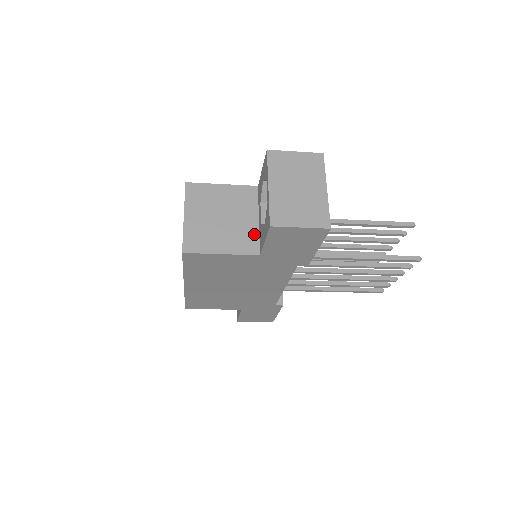
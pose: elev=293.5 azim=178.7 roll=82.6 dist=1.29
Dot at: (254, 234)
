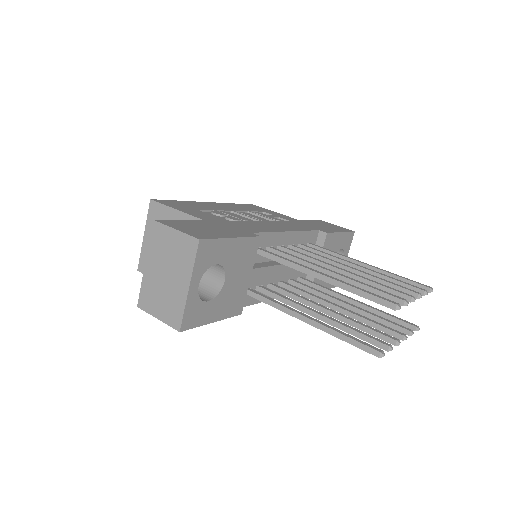
Dot at: occluded
